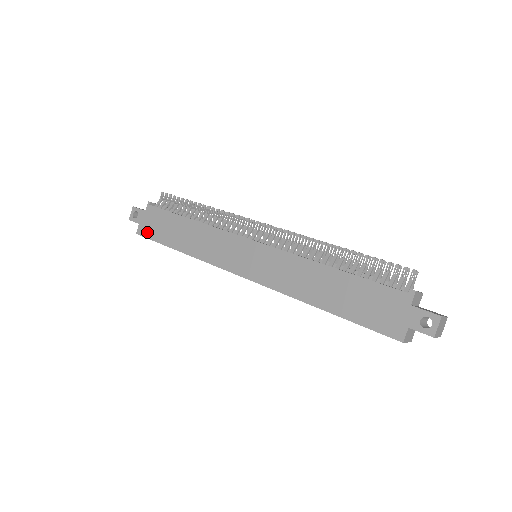
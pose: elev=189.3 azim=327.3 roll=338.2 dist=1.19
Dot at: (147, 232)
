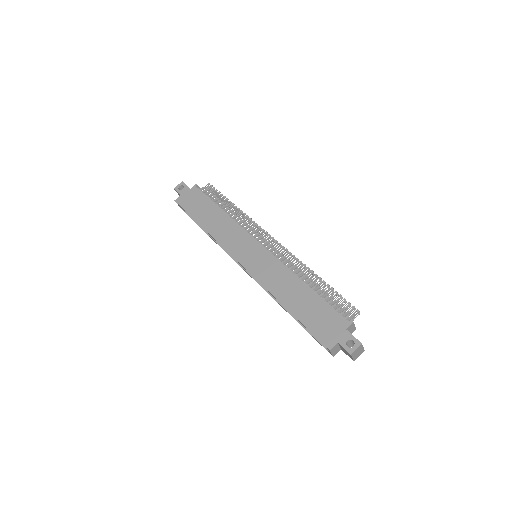
Dot at: (184, 203)
